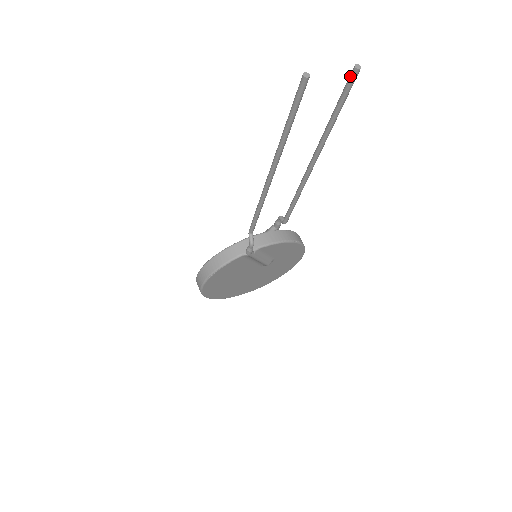
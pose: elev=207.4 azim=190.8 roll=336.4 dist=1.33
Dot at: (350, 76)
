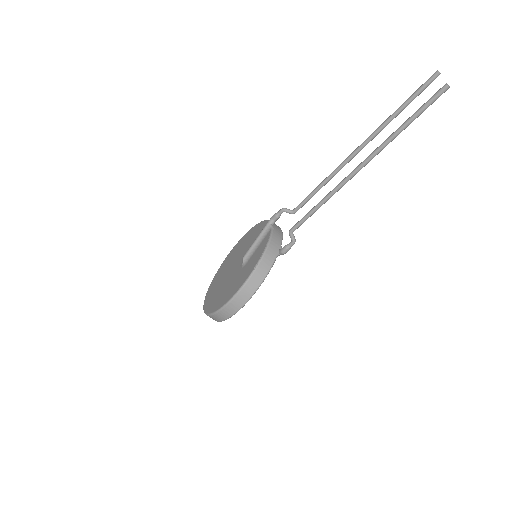
Dot at: (432, 79)
